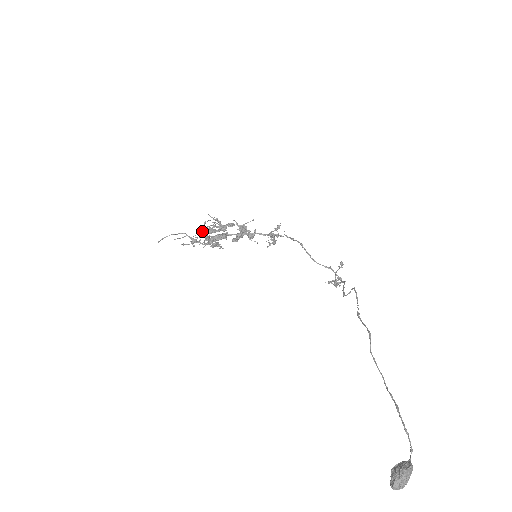
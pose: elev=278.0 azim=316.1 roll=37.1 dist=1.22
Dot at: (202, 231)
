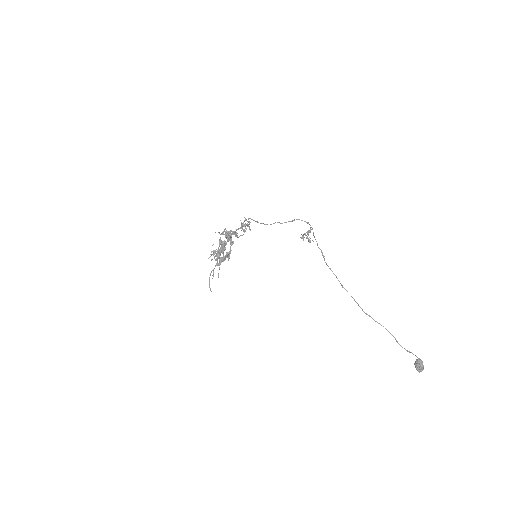
Dot at: (215, 260)
